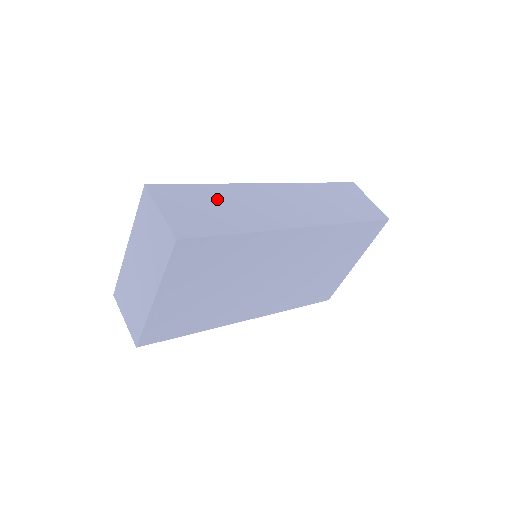
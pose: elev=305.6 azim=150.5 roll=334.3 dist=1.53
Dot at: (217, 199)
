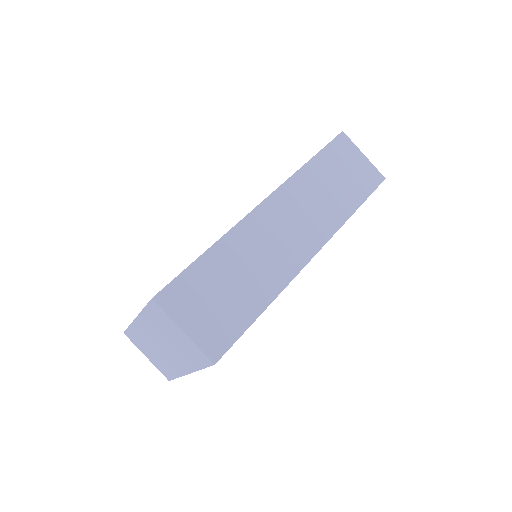
Dot at: (227, 269)
